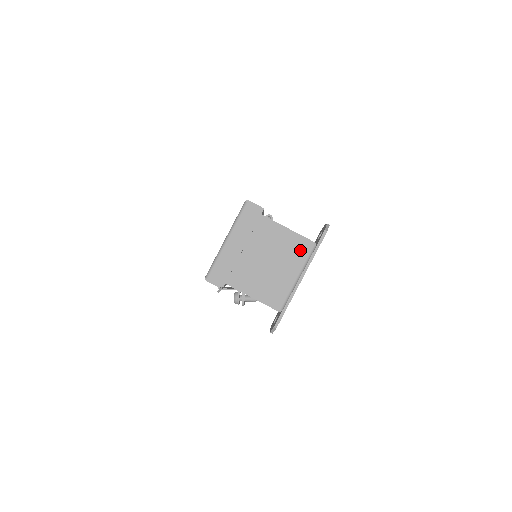
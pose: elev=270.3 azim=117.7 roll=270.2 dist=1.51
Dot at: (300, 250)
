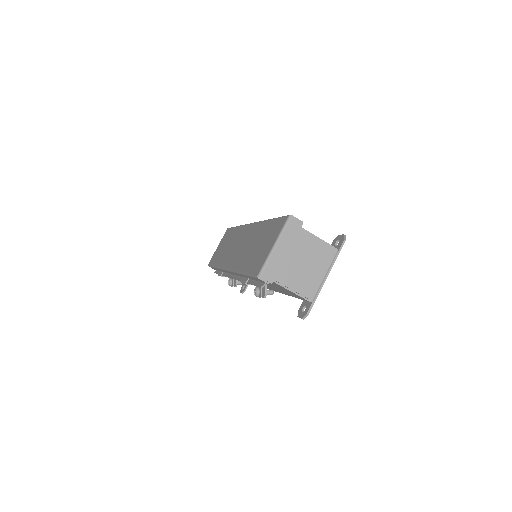
Dot at: (327, 255)
